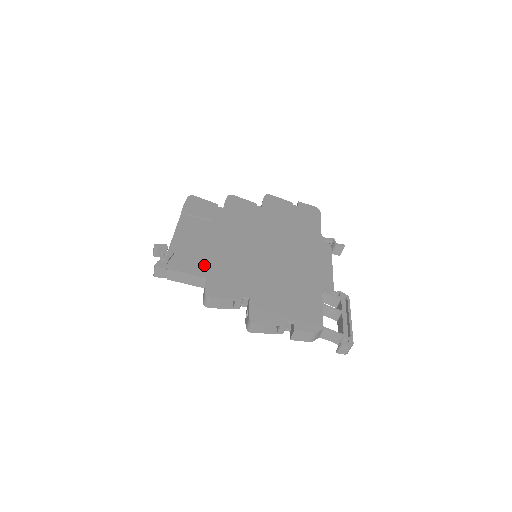
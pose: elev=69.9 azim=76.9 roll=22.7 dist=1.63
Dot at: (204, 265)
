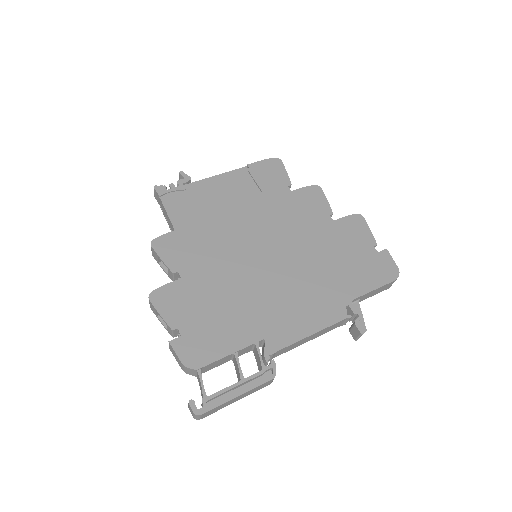
Dot at: (191, 219)
